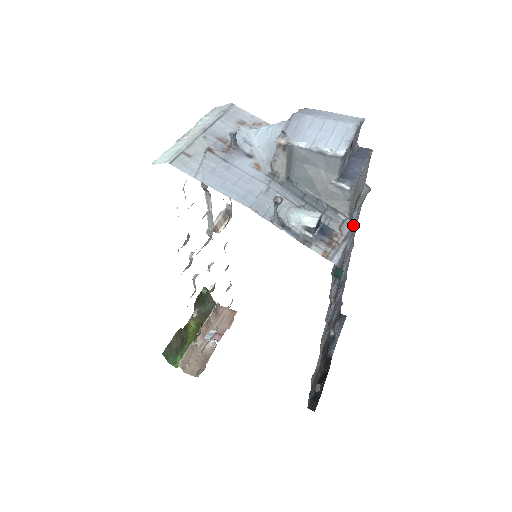
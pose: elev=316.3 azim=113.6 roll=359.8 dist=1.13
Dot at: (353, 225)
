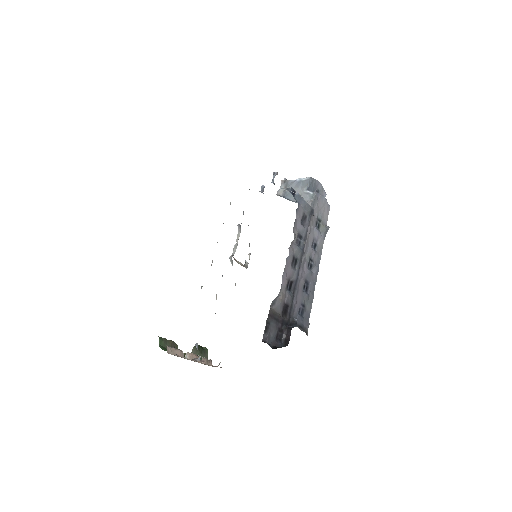
Dot at: (313, 209)
